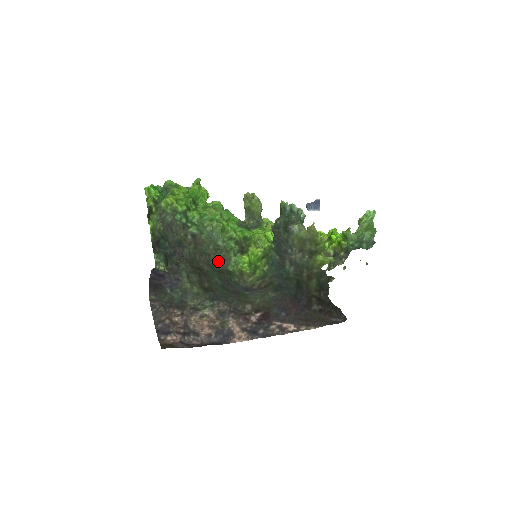
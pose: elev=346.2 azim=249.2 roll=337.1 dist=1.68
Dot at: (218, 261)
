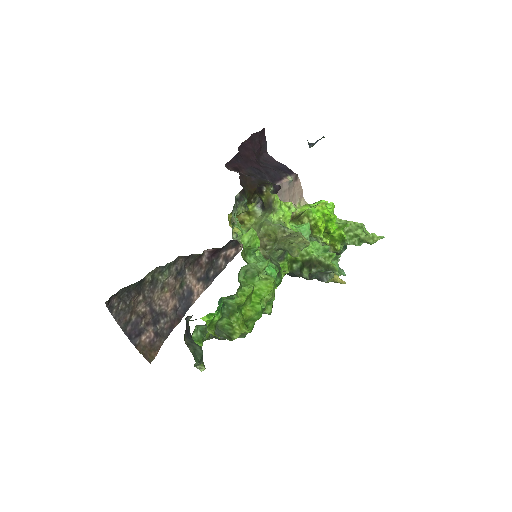
Dot at: occluded
